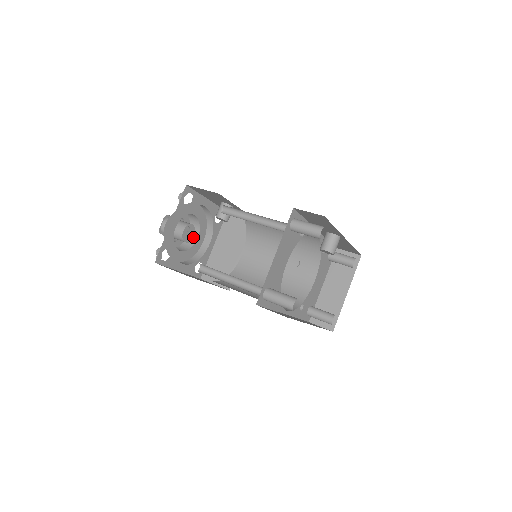
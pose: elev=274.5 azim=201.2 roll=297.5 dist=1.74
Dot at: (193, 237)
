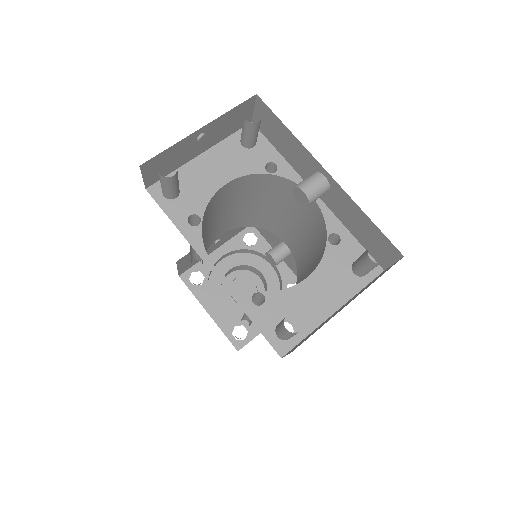
Dot at: occluded
